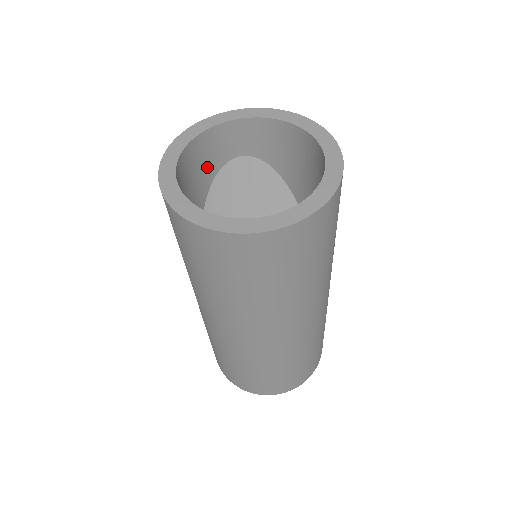
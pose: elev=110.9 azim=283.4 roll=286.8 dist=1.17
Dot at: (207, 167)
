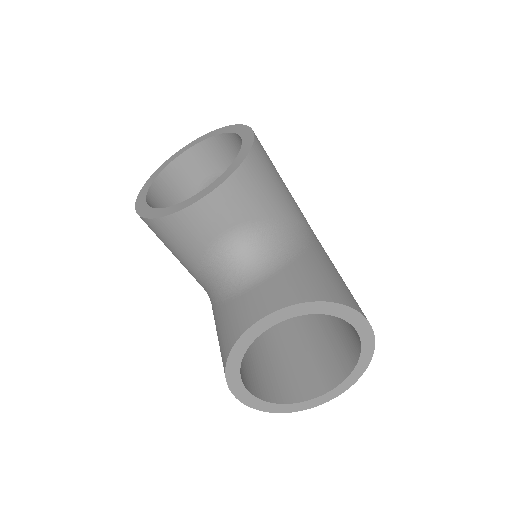
Dot at: occluded
